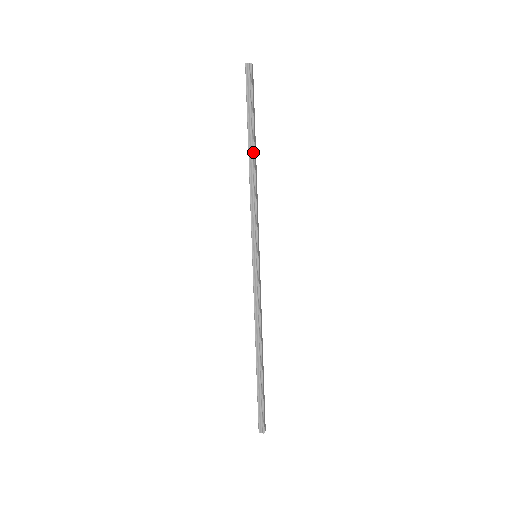
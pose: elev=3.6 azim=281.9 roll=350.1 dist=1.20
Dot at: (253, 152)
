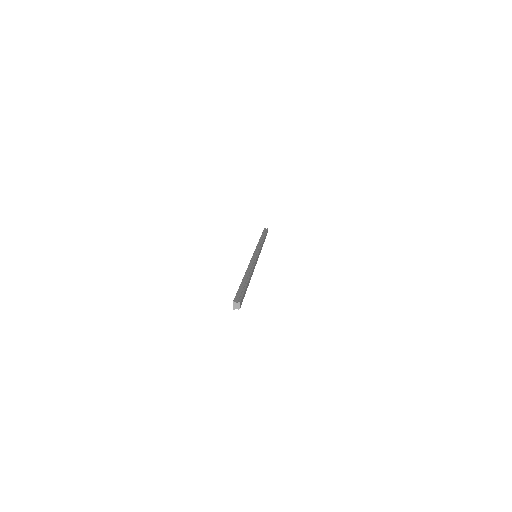
Dot at: occluded
